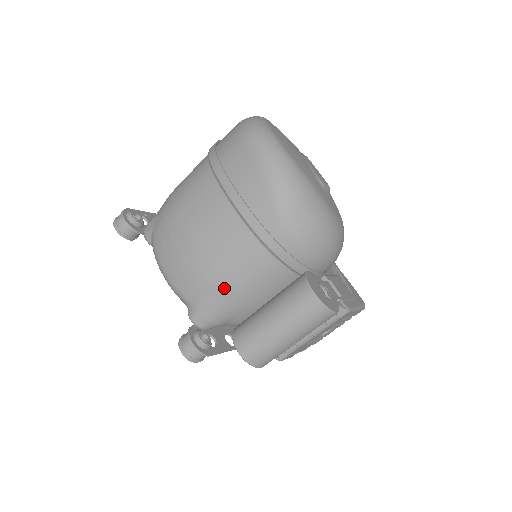
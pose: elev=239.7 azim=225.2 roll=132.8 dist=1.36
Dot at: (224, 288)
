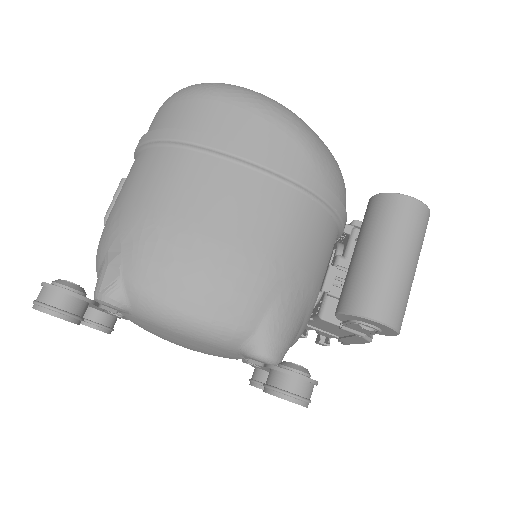
Dot at: (290, 278)
